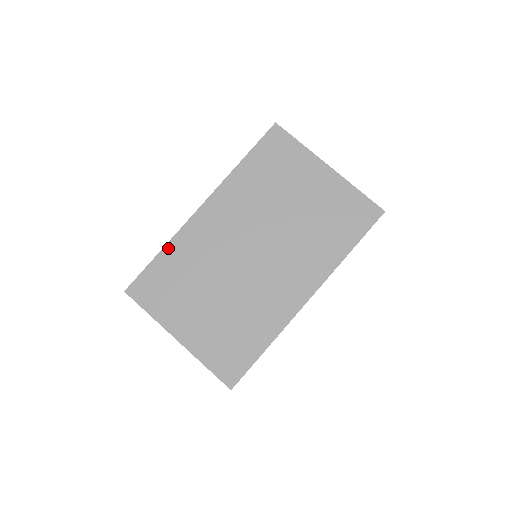
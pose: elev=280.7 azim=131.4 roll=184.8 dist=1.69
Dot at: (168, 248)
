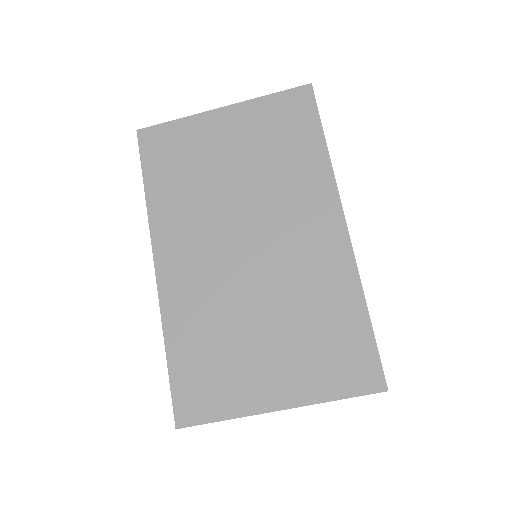
Dot at: (169, 338)
